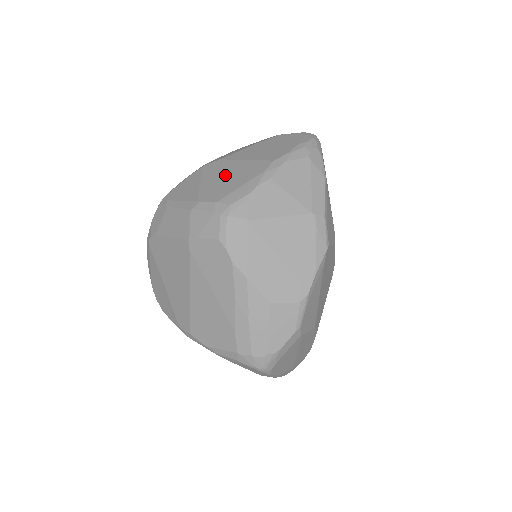
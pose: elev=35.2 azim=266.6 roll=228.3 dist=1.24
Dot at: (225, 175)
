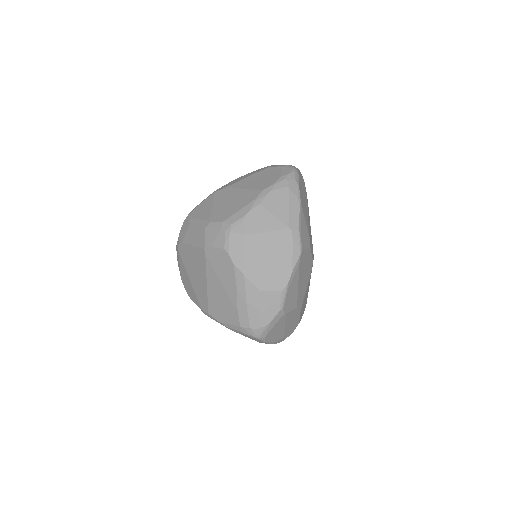
Dot at: (229, 201)
